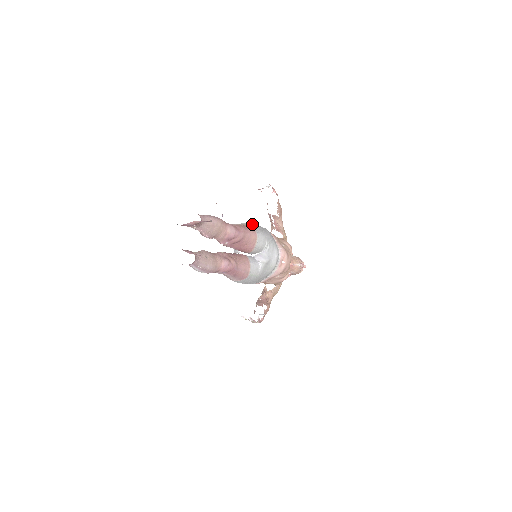
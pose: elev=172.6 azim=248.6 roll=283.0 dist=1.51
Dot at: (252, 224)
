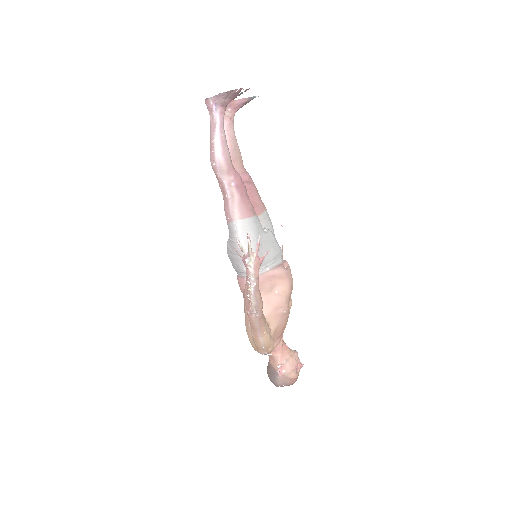
Dot at: occluded
